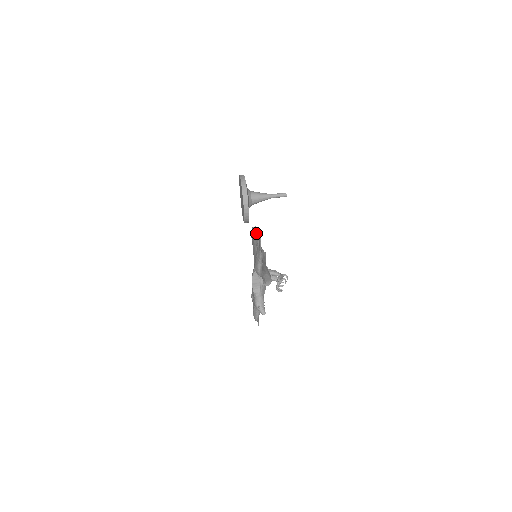
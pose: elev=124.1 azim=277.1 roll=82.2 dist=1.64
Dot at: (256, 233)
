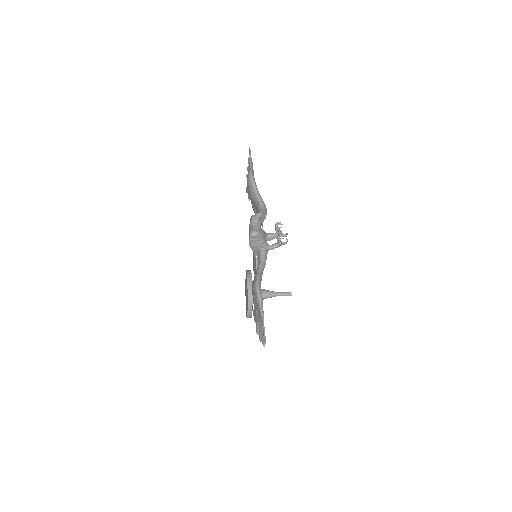
Dot at: (248, 169)
